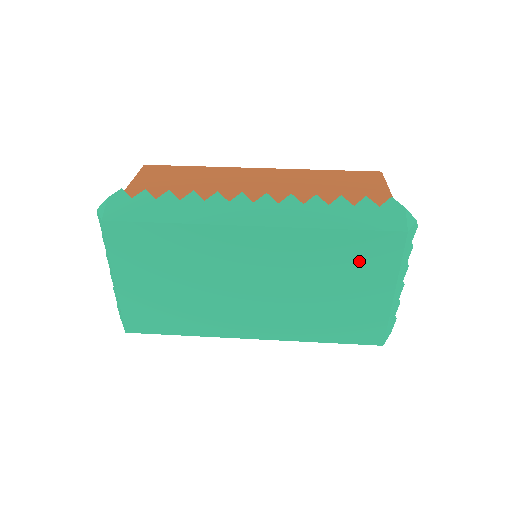
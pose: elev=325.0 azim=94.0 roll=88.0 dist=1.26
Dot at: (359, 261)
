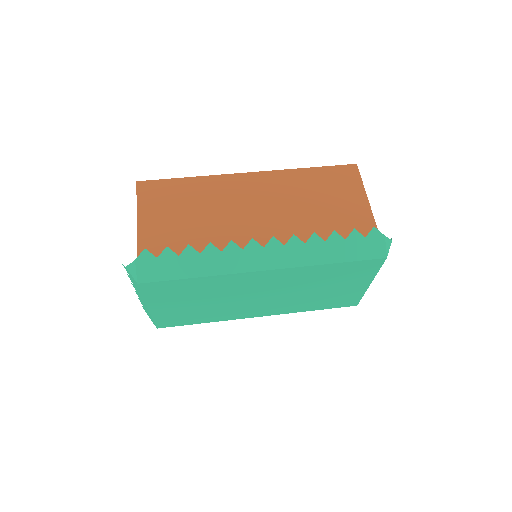
Dot at: (347, 275)
